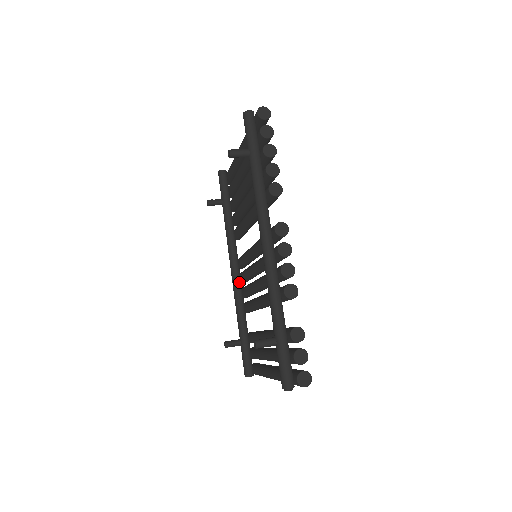
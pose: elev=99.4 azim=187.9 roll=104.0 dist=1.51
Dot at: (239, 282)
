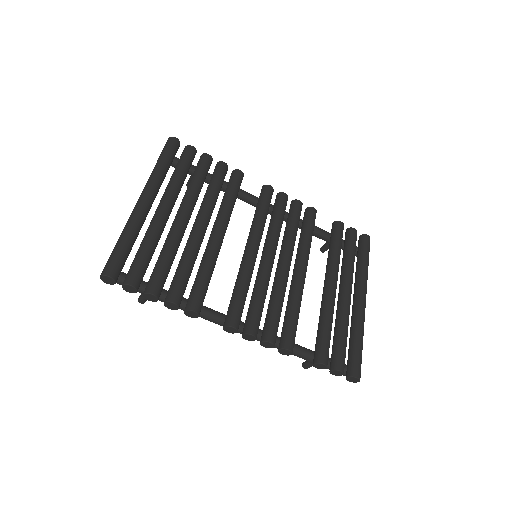
Dot at: occluded
